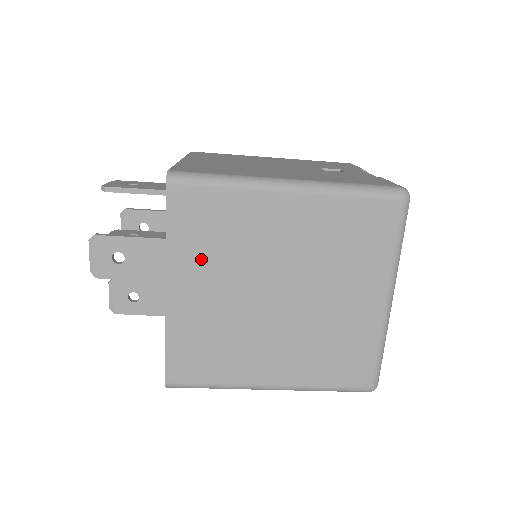
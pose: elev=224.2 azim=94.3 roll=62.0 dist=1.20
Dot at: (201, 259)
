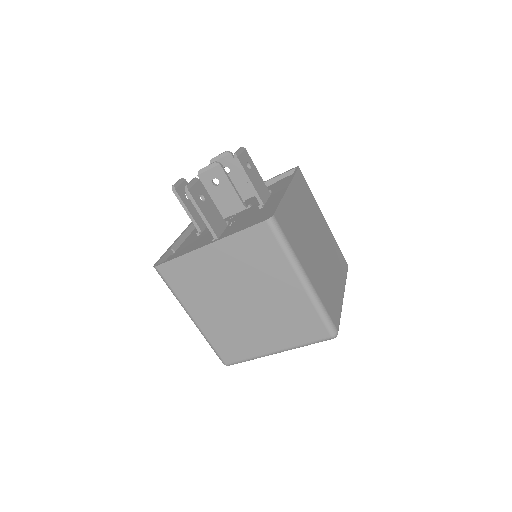
Dot at: (300, 198)
